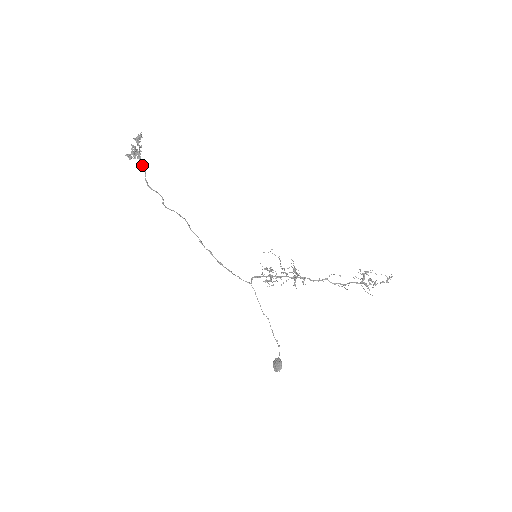
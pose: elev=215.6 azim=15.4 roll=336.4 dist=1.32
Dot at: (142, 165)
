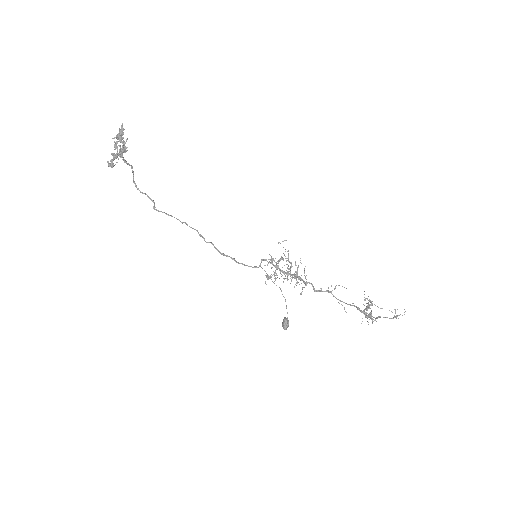
Dot at: (129, 165)
